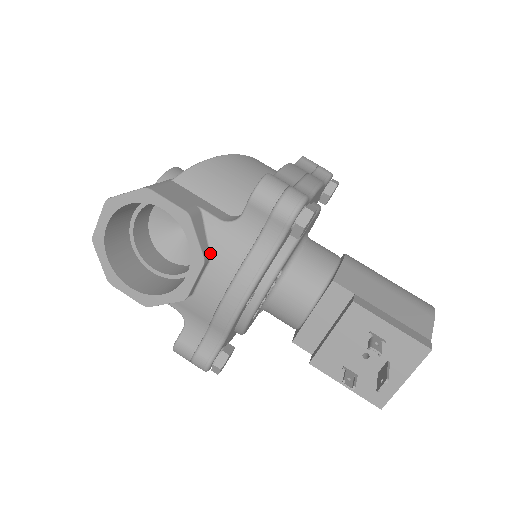
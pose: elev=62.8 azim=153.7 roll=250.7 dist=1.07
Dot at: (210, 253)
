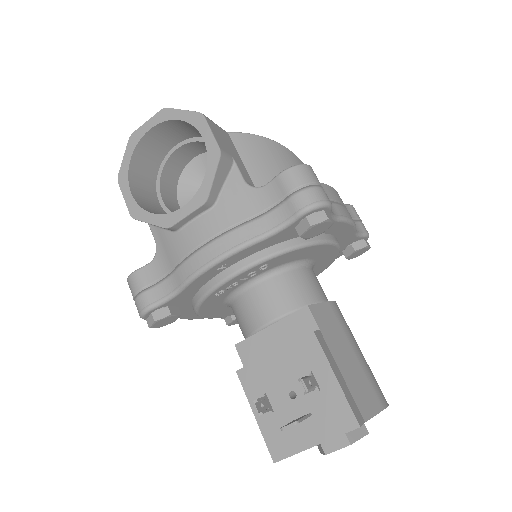
Dot at: (216, 201)
